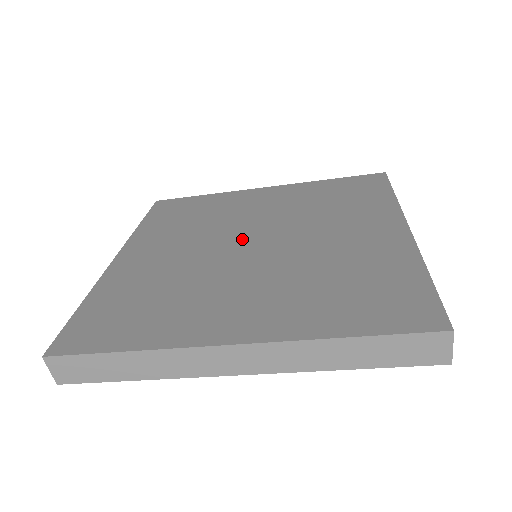
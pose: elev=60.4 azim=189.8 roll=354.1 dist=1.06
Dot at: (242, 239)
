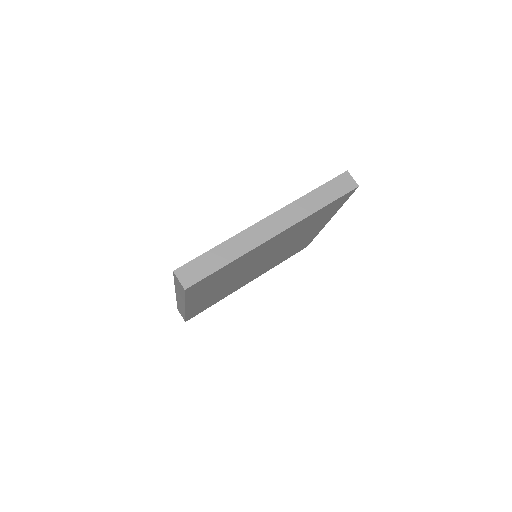
Dot at: occluded
